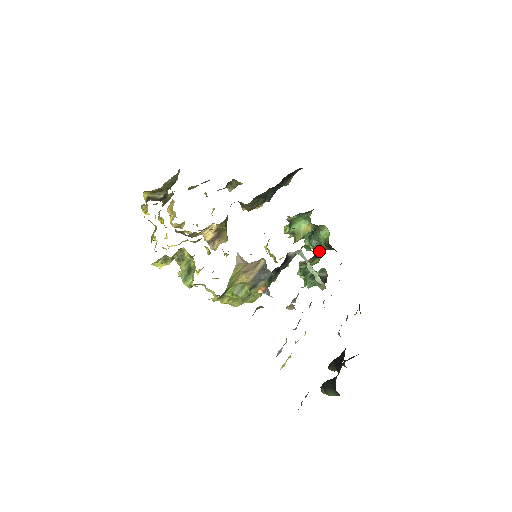
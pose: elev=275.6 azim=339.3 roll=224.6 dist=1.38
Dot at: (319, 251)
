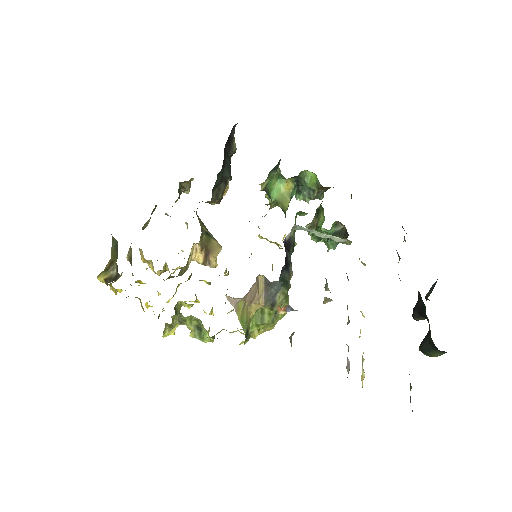
Dot at: (318, 198)
